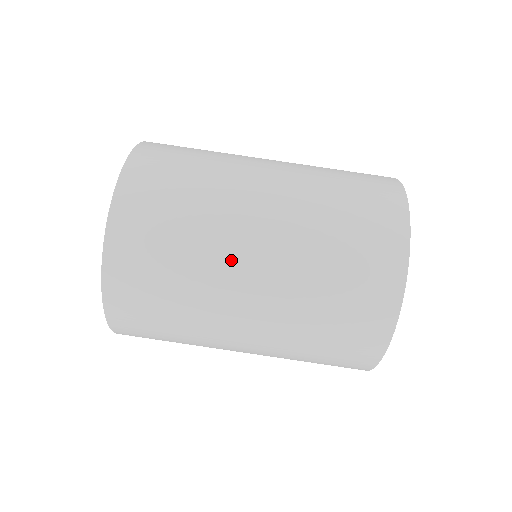
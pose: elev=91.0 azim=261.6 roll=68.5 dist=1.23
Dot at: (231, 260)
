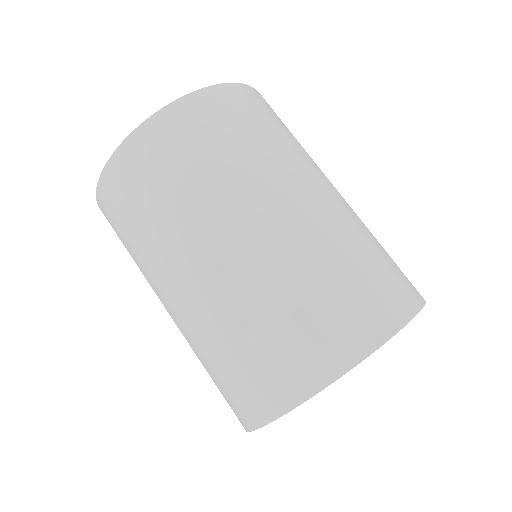
Dot at: (172, 264)
